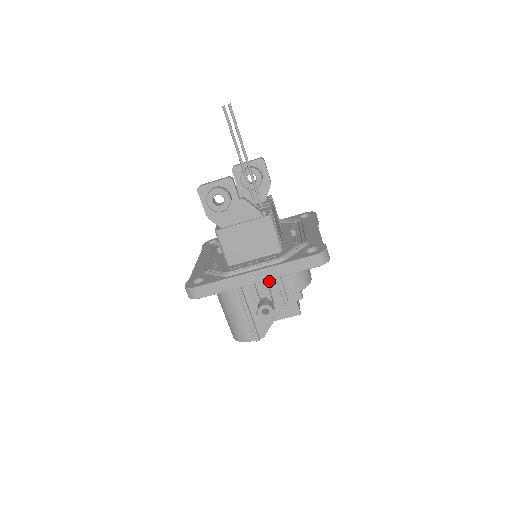
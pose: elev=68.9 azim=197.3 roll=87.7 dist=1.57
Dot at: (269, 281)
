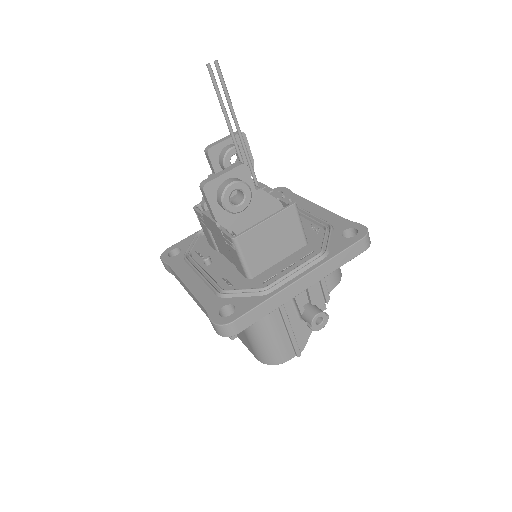
Dot at: occluded
